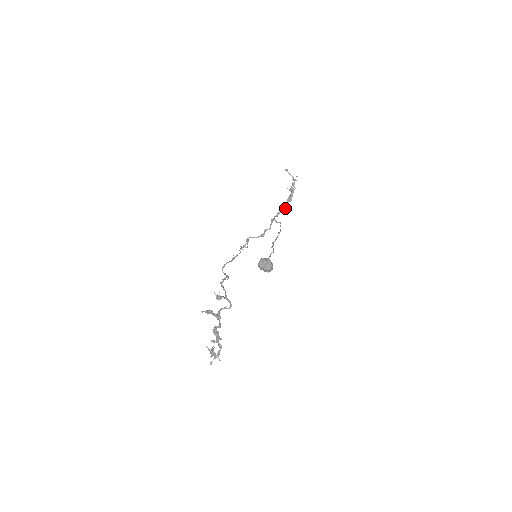
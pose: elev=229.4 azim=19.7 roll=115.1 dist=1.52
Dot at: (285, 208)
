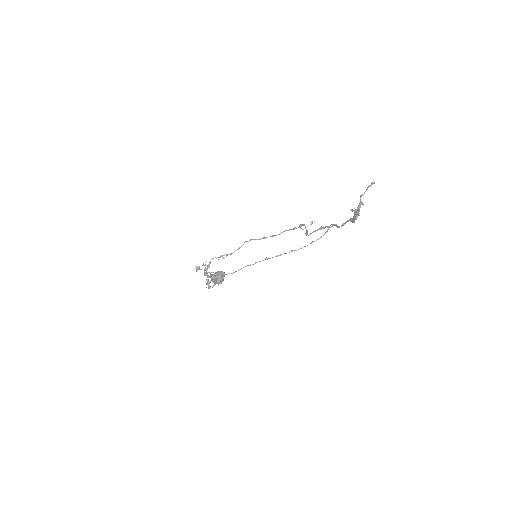
Dot at: (342, 225)
